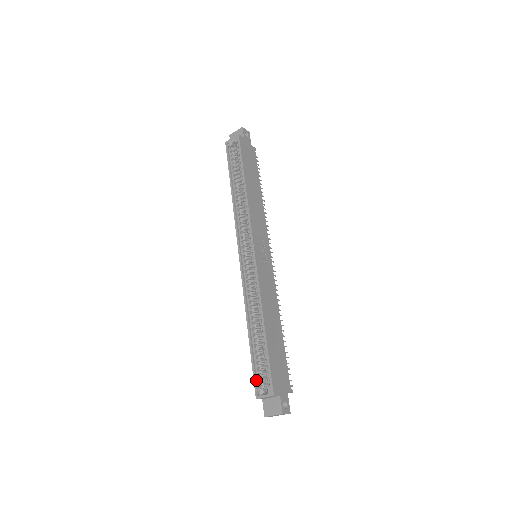
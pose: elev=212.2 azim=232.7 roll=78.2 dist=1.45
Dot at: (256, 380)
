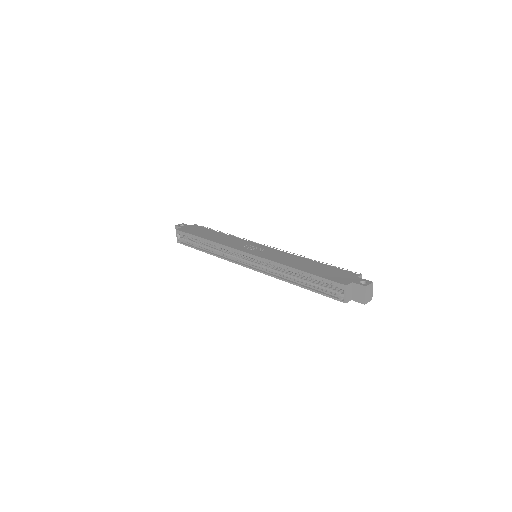
Dot at: (333, 297)
